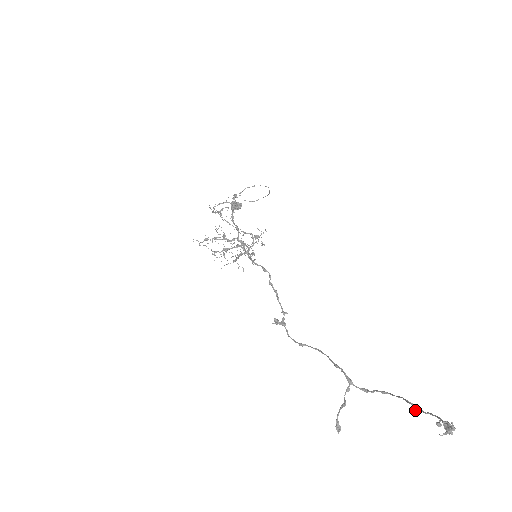
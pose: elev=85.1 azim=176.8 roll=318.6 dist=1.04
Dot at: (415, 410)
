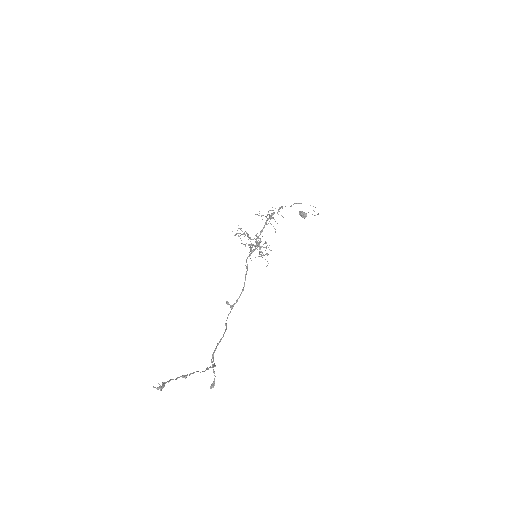
Dot at: occluded
